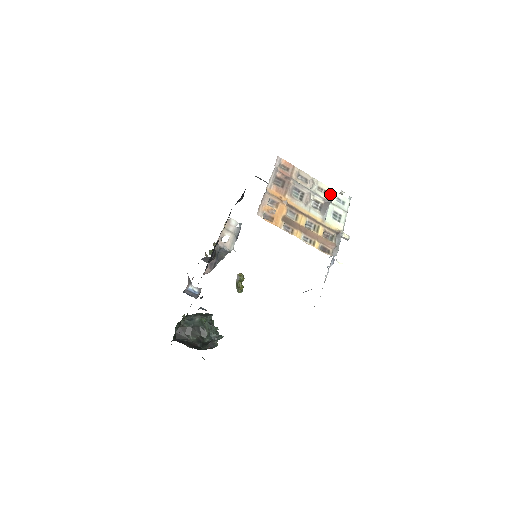
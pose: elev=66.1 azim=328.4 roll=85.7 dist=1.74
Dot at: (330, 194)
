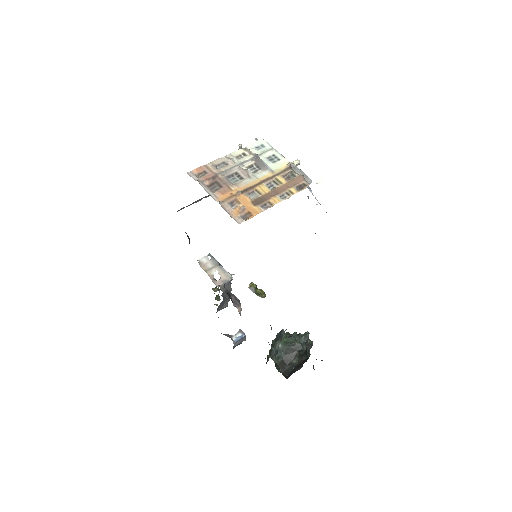
Dot at: (249, 151)
